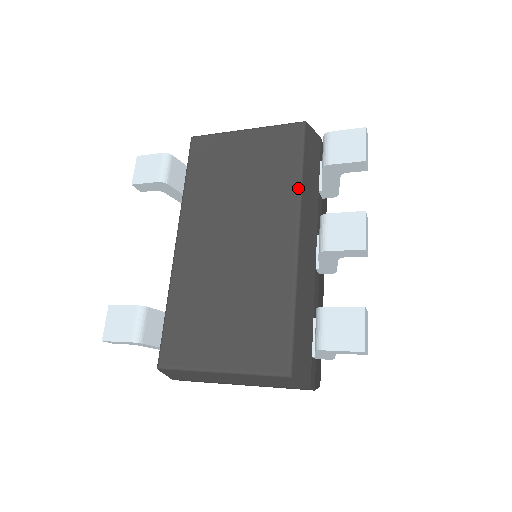
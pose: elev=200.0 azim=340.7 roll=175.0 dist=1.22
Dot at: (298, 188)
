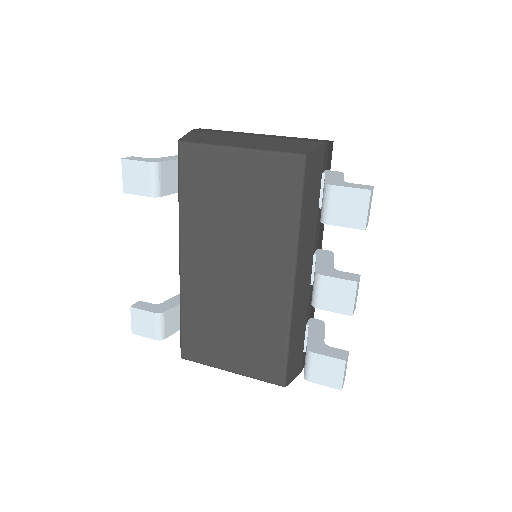
Dot at: (295, 236)
